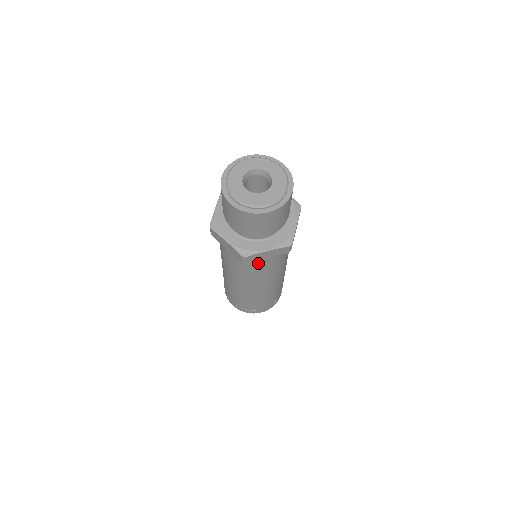
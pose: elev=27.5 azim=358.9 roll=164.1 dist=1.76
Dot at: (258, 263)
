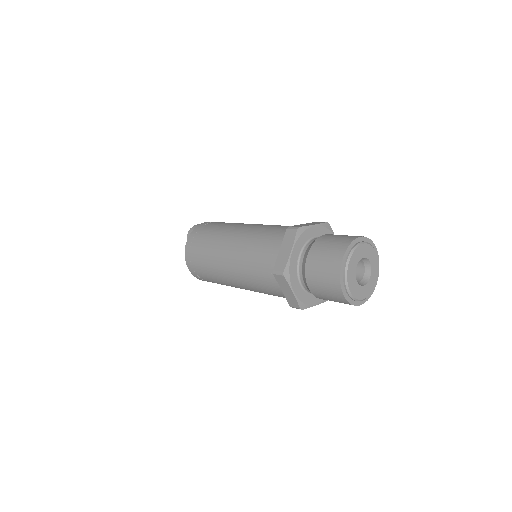
Dot at: occluded
